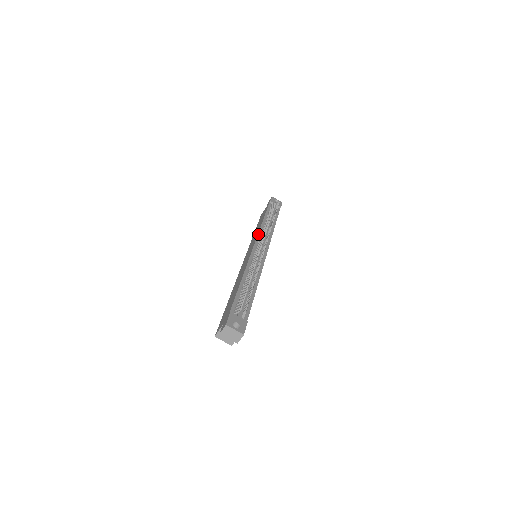
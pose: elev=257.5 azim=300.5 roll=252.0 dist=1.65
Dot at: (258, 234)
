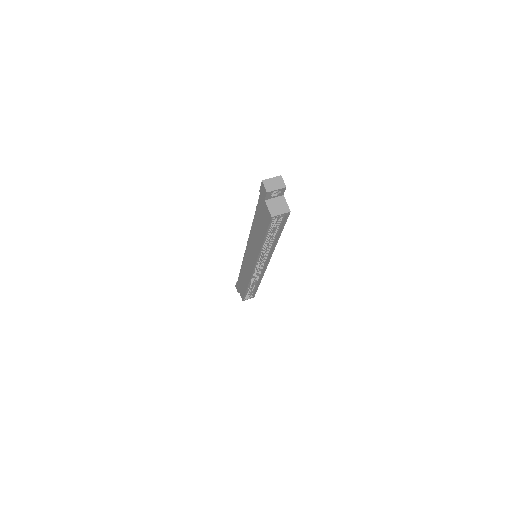
Dot at: (243, 258)
